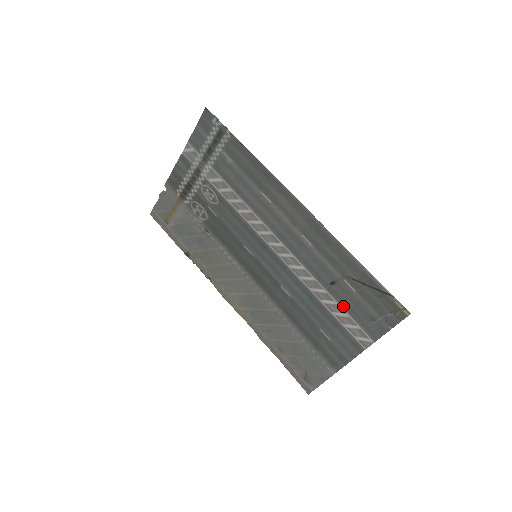
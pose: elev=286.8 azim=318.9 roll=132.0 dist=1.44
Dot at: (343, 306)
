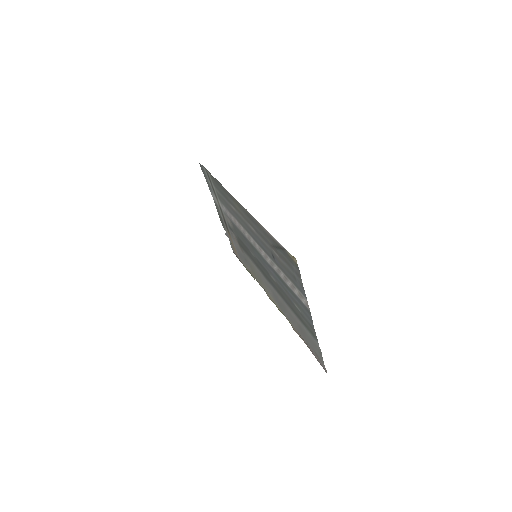
Dot at: (285, 274)
